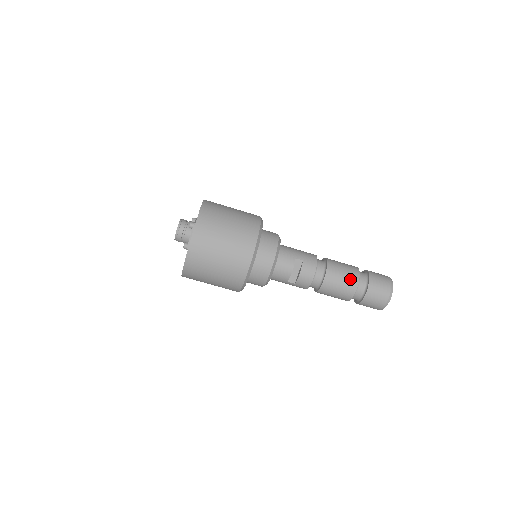
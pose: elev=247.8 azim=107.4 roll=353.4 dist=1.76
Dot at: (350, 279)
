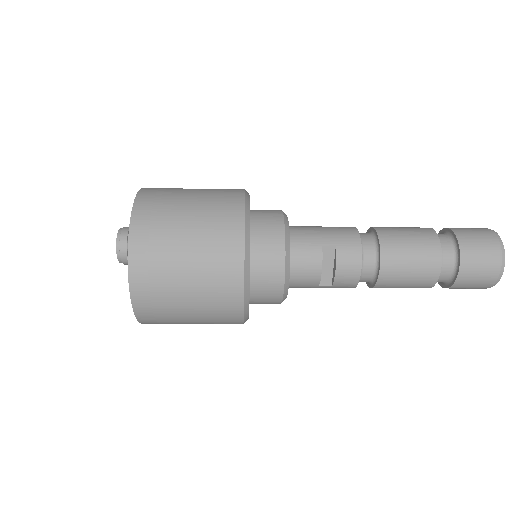
Dot at: (425, 255)
